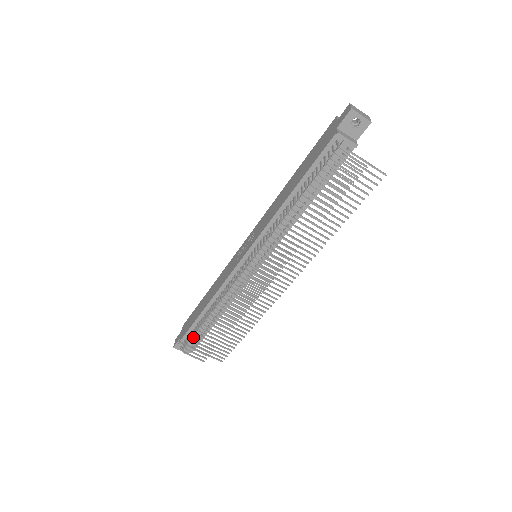
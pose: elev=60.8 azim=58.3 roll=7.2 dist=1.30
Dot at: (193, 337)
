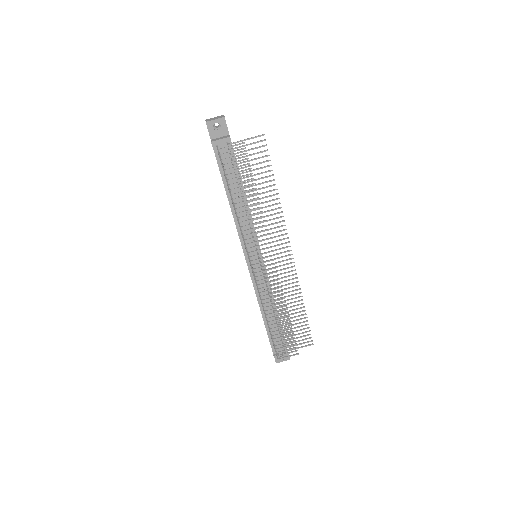
Dot at: (277, 344)
